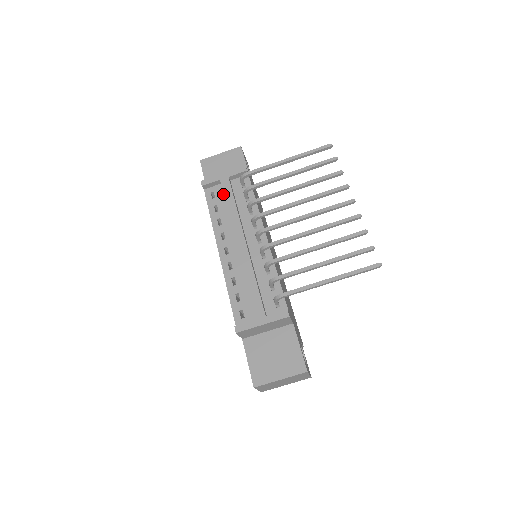
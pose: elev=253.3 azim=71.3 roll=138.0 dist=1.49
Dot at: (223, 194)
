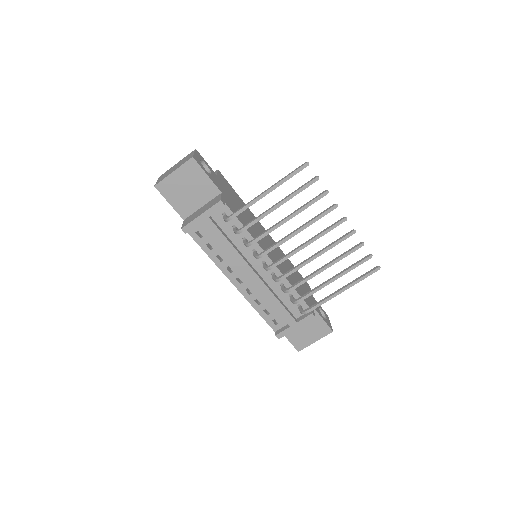
Dot at: occluded
